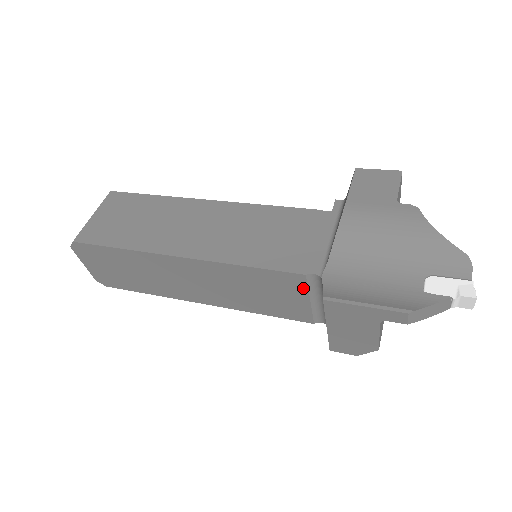
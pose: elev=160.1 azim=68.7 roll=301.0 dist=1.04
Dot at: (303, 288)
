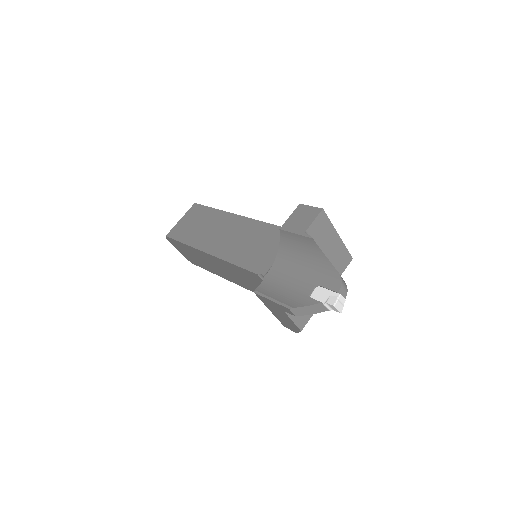
Dot at: occluded
